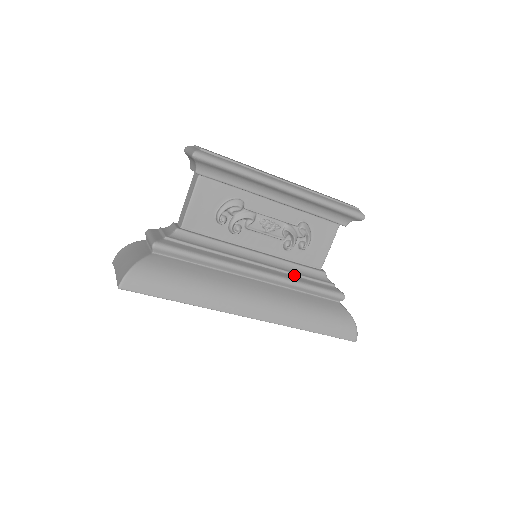
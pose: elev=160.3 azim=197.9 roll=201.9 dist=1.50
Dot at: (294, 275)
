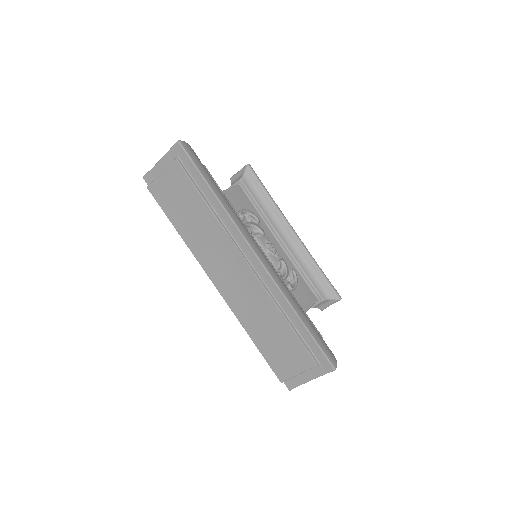
Dot at: occluded
